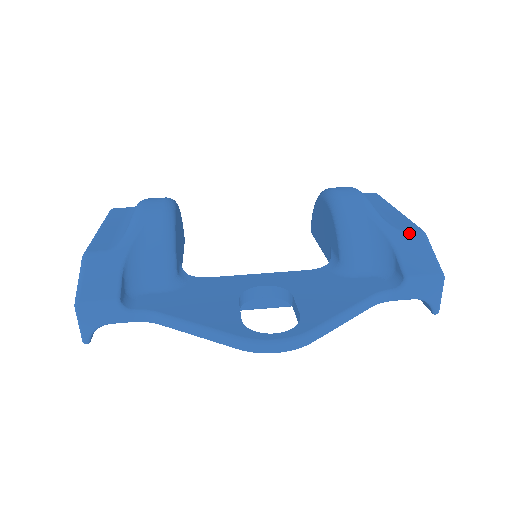
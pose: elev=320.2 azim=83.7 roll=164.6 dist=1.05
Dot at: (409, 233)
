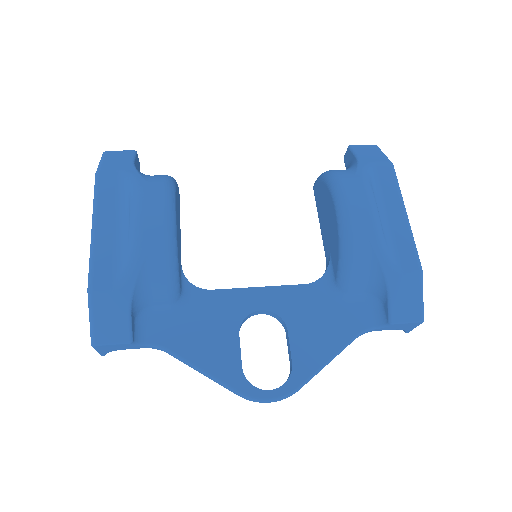
Dot at: (407, 273)
